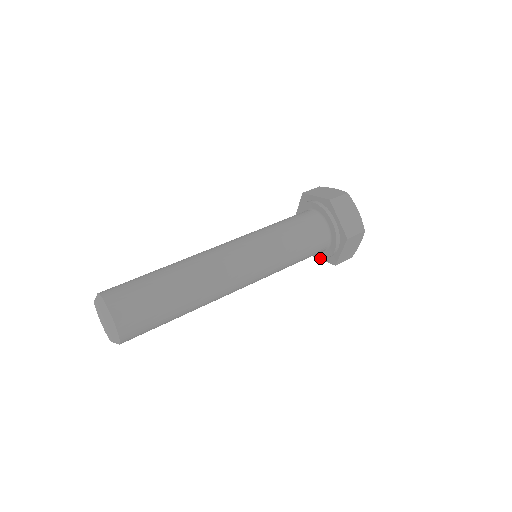
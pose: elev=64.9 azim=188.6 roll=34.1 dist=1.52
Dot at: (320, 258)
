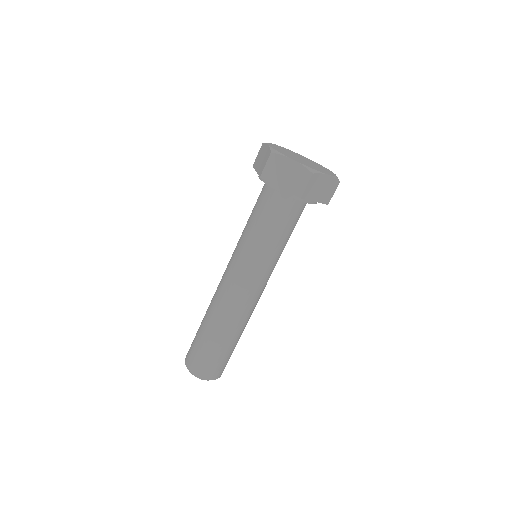
Dot at: occluded
